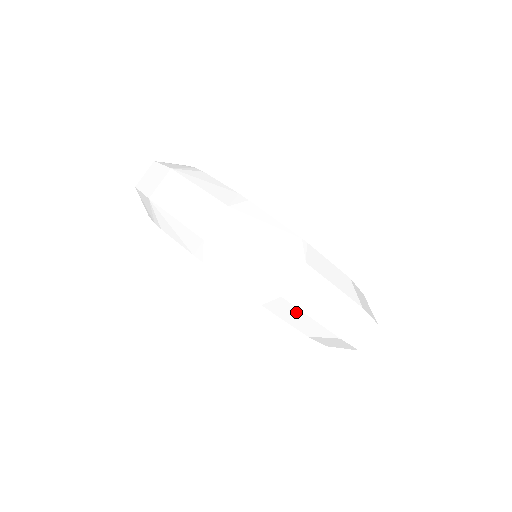
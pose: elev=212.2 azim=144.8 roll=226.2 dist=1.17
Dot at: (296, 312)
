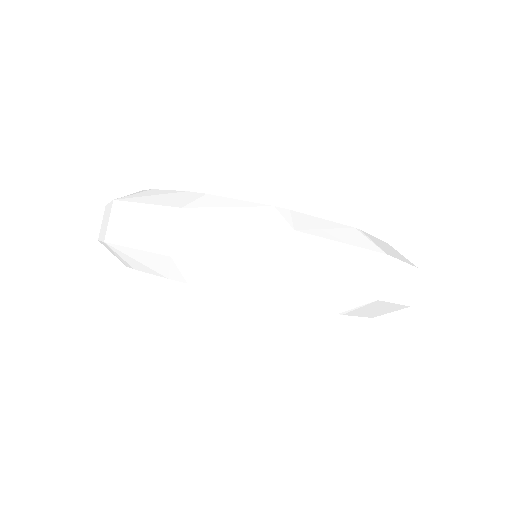
Dot at: (381, 305)
